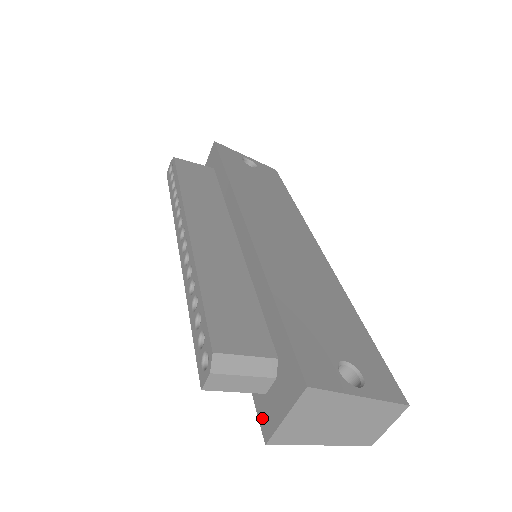
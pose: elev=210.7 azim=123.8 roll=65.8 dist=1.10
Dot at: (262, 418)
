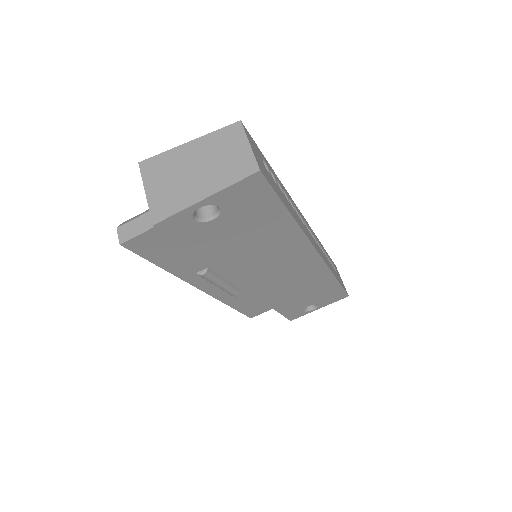
Dot at: occluded
